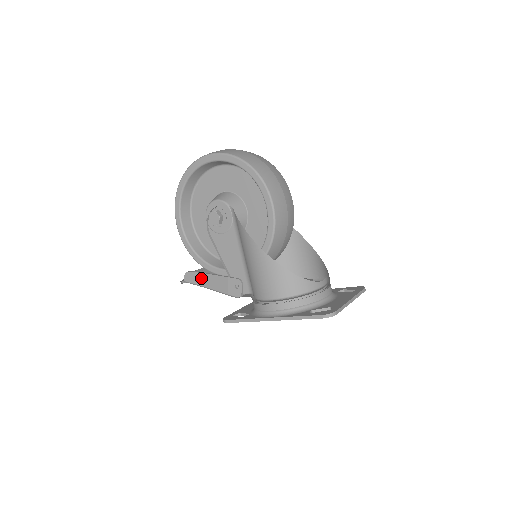
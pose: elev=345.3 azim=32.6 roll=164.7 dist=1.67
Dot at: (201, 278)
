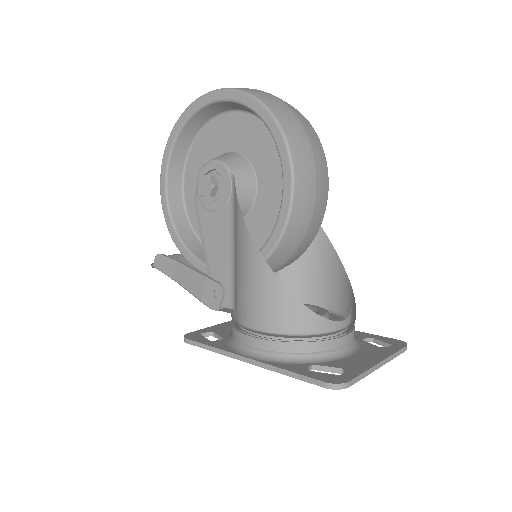
Dot at: (174, 267)
